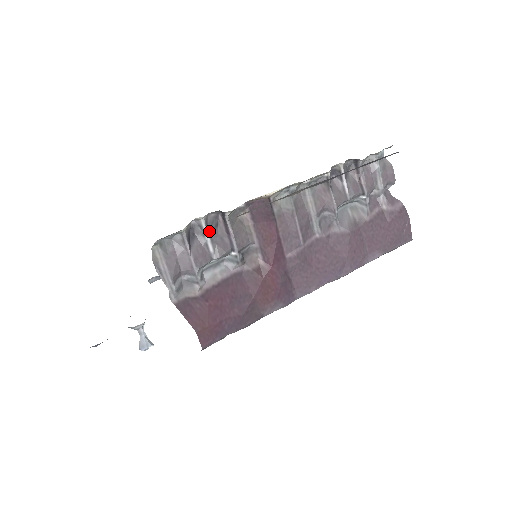
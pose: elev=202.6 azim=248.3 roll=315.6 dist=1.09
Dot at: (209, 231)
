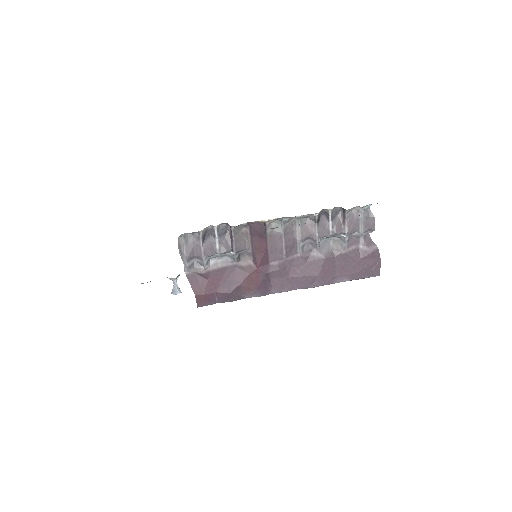
Dot at: (219, 235)
